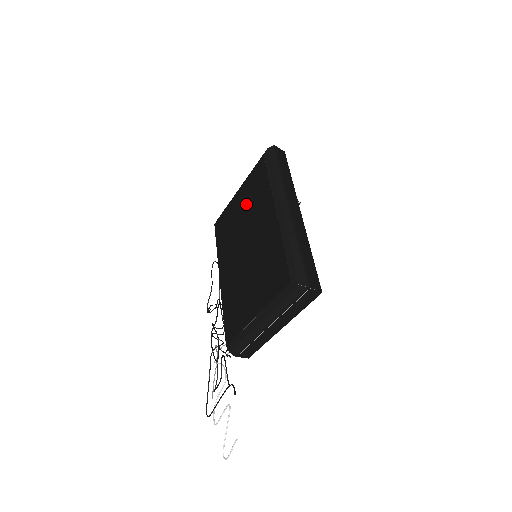
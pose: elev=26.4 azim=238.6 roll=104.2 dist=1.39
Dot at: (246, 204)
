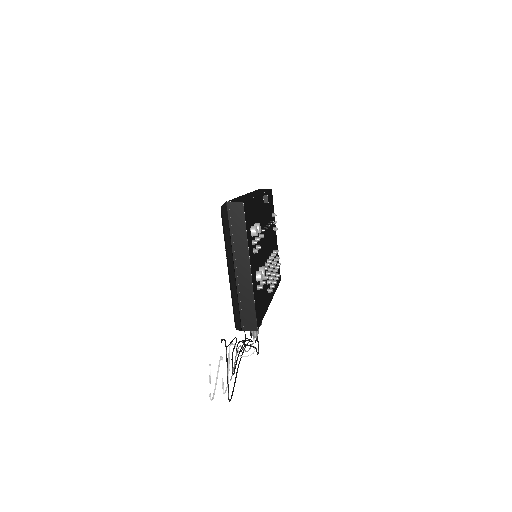
Dot at: occluded
